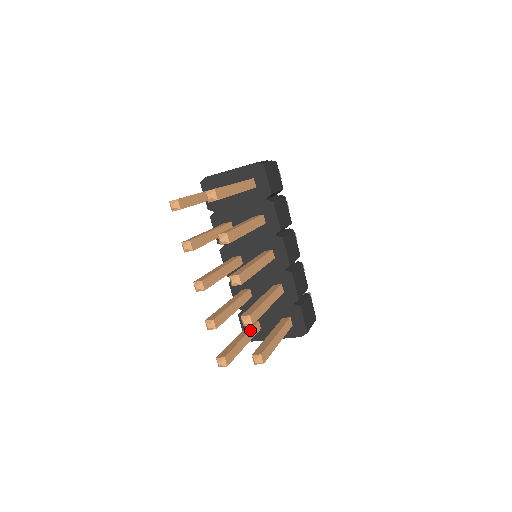
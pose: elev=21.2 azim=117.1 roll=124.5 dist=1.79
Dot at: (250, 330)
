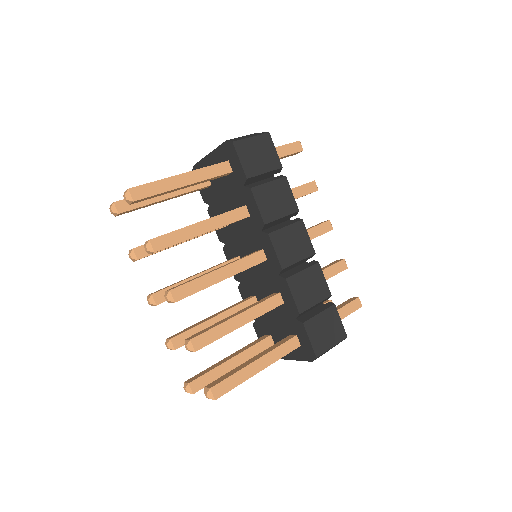
Dot at: (249, 348)
